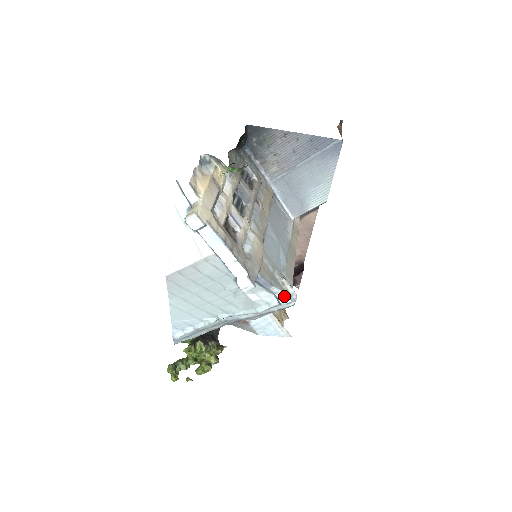
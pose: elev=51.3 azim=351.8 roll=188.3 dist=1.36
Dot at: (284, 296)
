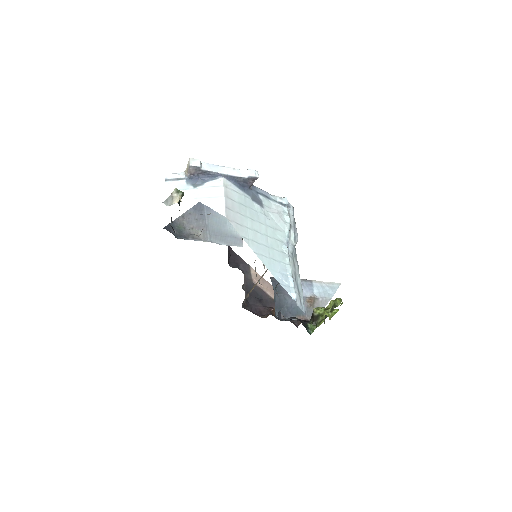
Dot at: (281, 198)
